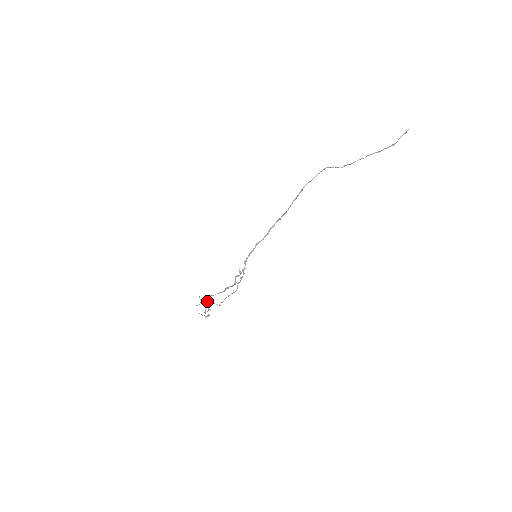
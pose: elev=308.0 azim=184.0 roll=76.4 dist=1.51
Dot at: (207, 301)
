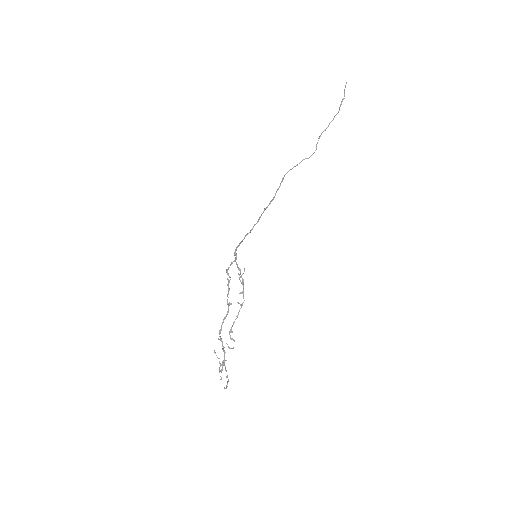
Dot at: (224, 353)
